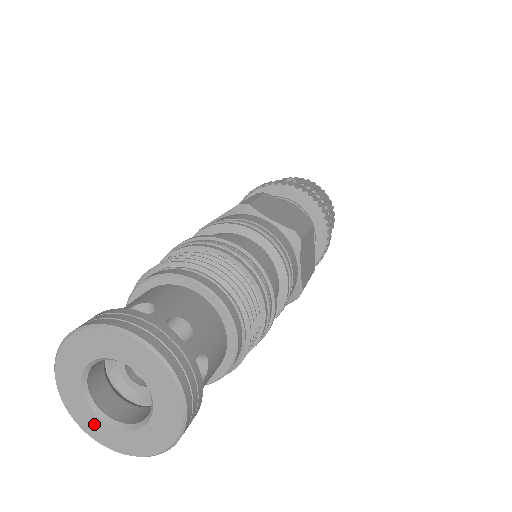
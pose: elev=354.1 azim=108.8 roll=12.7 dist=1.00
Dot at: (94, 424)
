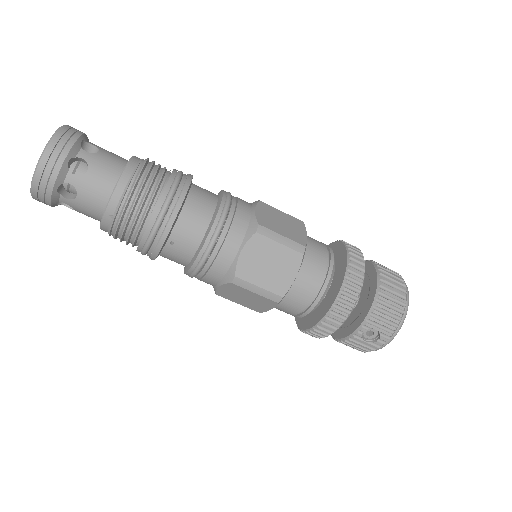
Dot at: occluded
